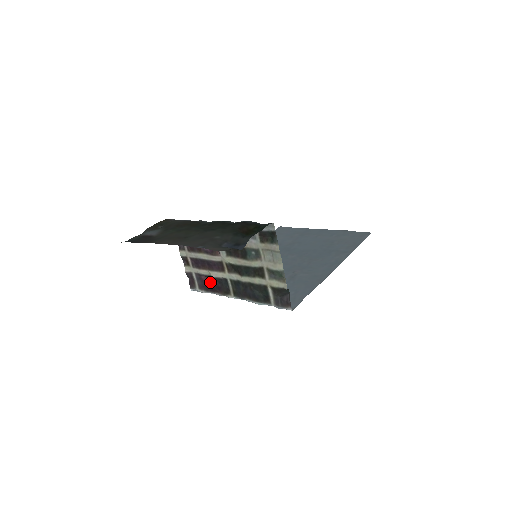
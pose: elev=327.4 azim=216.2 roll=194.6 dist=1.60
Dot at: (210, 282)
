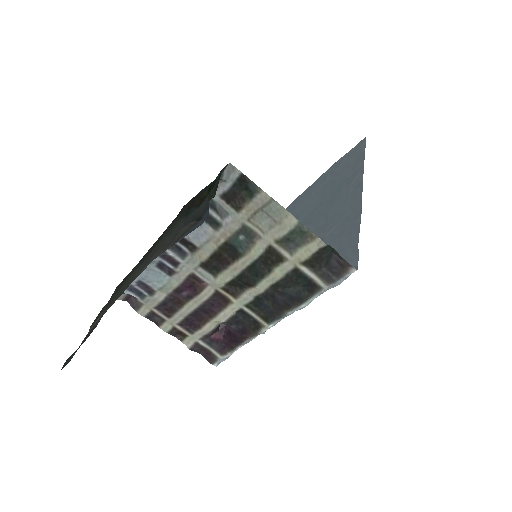
Dot at: (227, 334)
